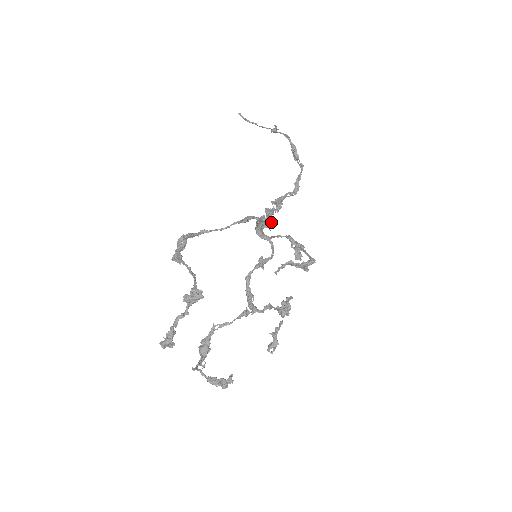
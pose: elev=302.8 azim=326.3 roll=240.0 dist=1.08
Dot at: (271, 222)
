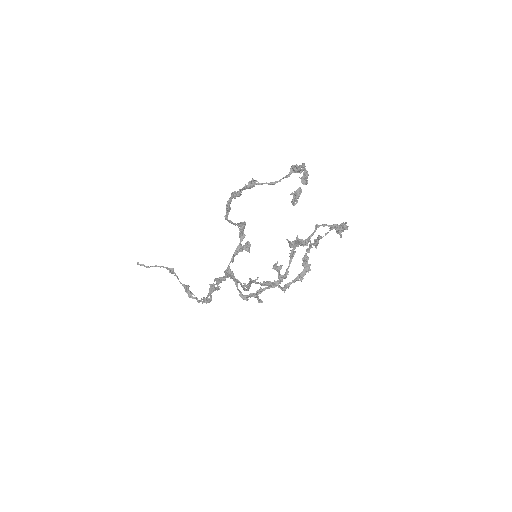
Dot at: (249, 245)
